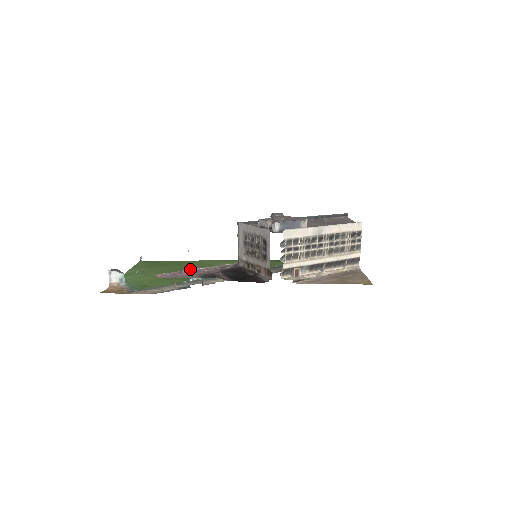
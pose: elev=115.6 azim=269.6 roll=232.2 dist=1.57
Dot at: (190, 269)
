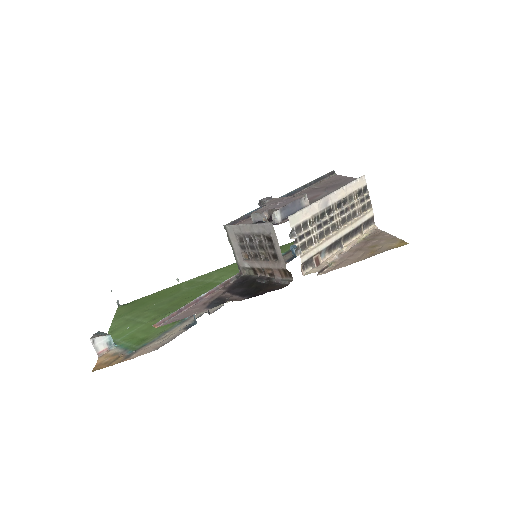
Dot at: (182, 297)
